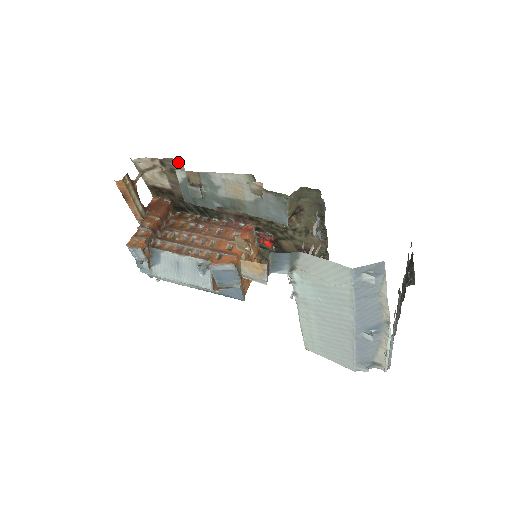
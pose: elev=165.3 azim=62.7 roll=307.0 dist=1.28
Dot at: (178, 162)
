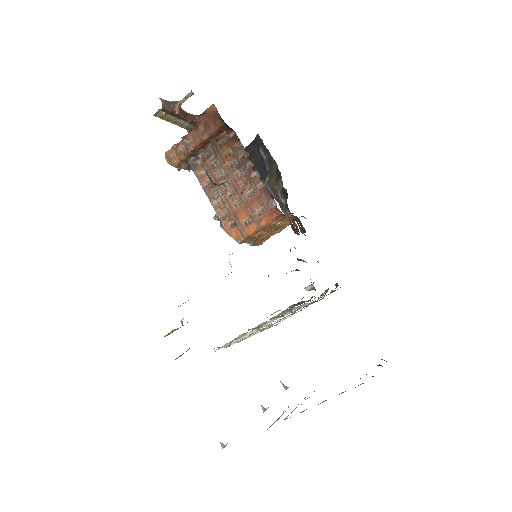
Dot at: occluded
